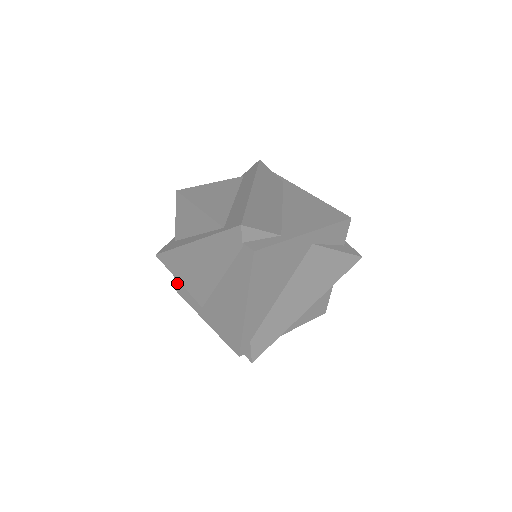
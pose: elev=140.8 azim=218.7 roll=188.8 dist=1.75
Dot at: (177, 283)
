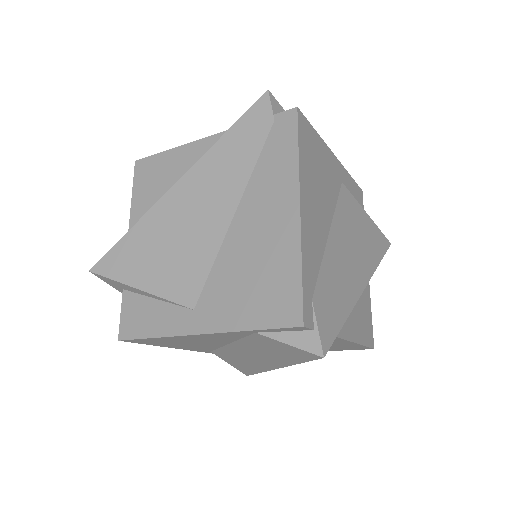
Dot at: (128, 319)
